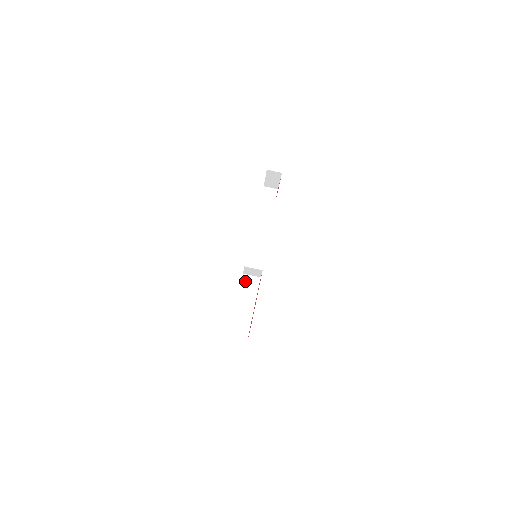
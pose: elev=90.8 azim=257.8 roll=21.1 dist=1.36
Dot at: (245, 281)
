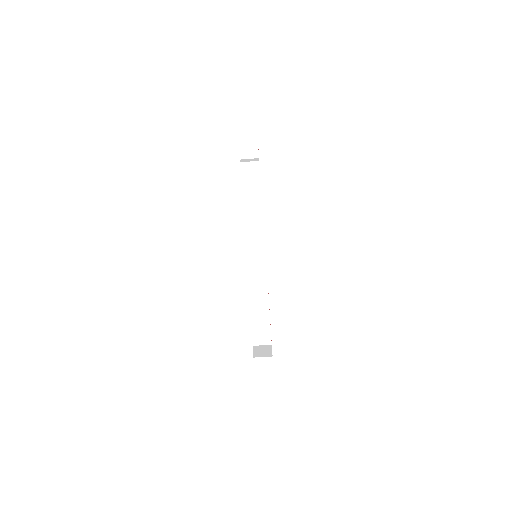
Dot at: (252, 291)
